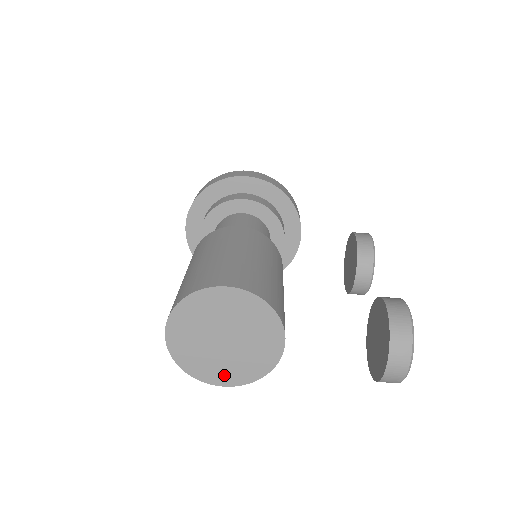
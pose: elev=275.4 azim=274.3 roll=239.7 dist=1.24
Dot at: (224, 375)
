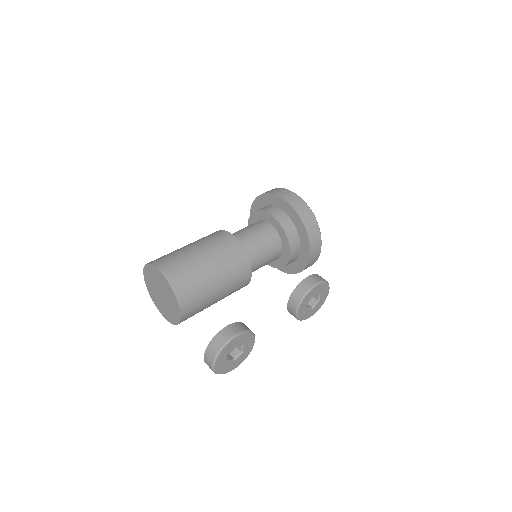
Dot at: (164, 312)
